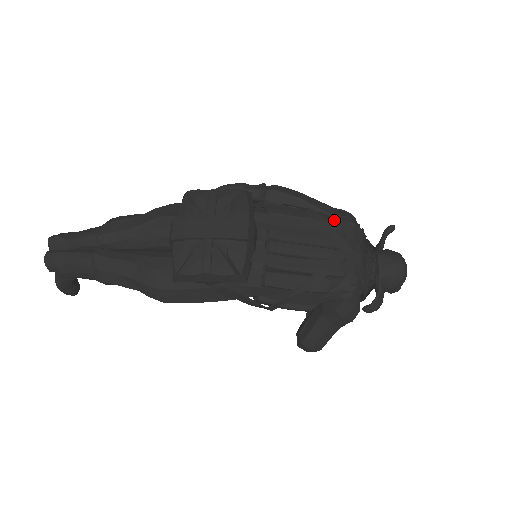
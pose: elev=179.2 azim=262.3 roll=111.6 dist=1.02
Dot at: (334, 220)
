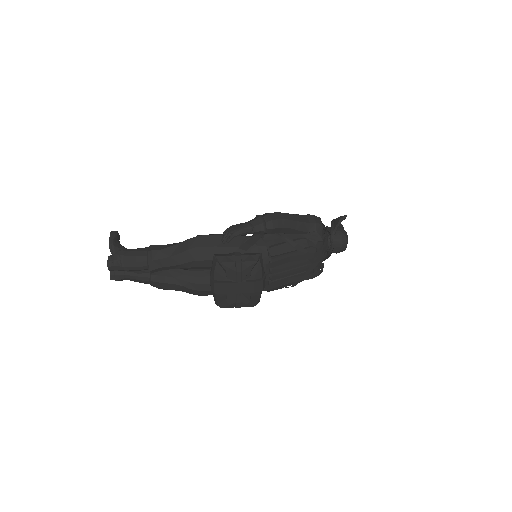
Dot at: (310, 242)
